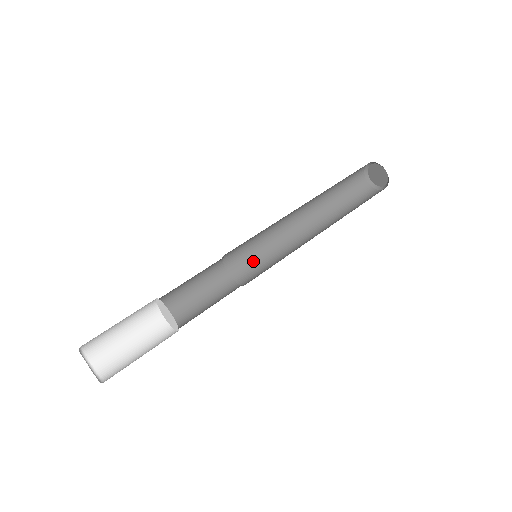
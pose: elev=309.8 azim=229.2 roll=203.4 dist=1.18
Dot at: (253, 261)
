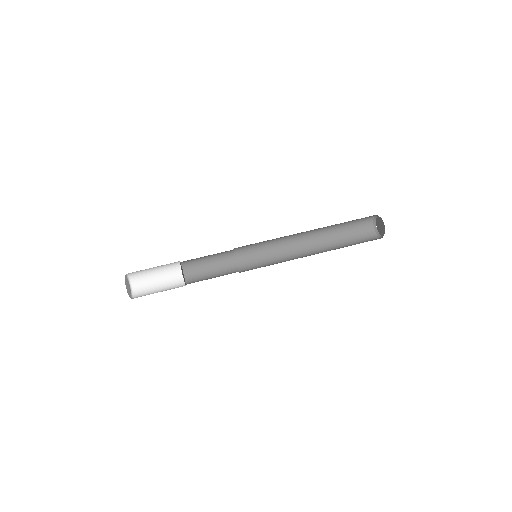
Dot at: (255, 254)
